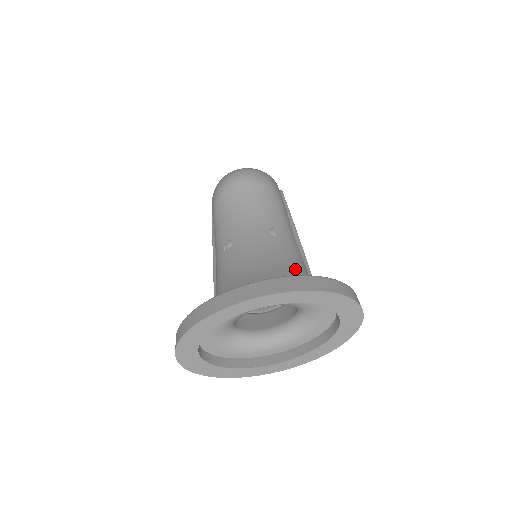
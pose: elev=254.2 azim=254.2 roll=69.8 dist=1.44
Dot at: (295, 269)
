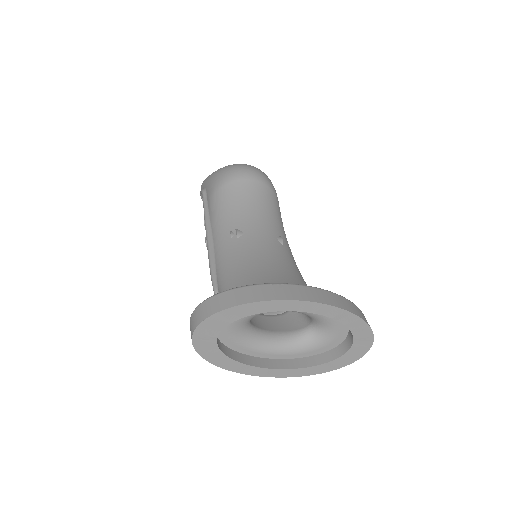
Dot at: occluded
